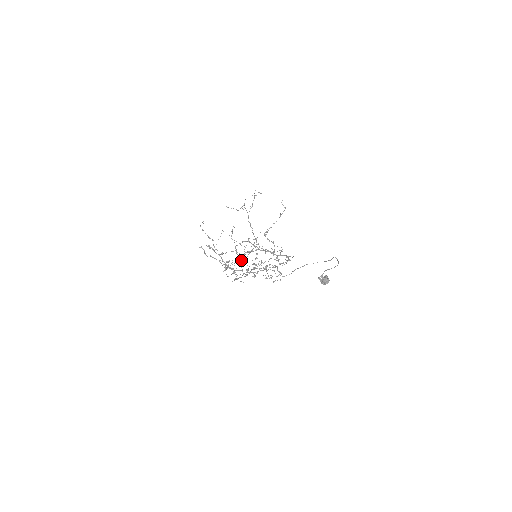
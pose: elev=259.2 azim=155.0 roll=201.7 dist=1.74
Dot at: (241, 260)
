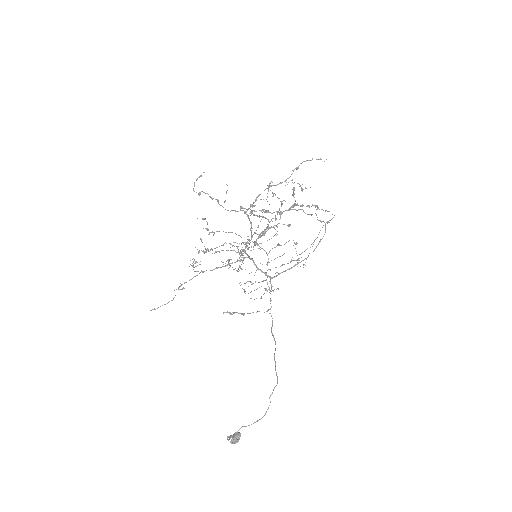
Dot at: occluded
